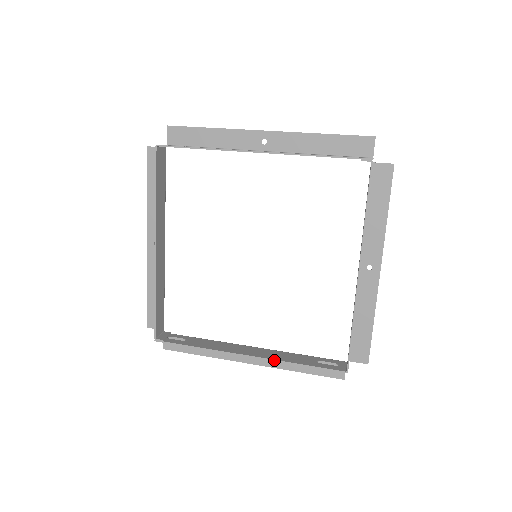
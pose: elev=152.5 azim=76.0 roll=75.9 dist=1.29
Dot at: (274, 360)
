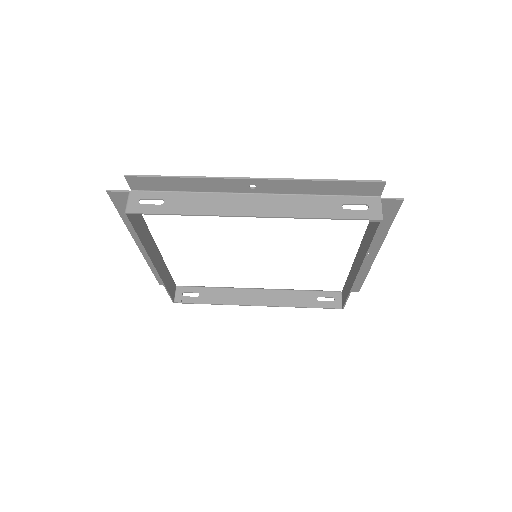
Dot at: occluded
